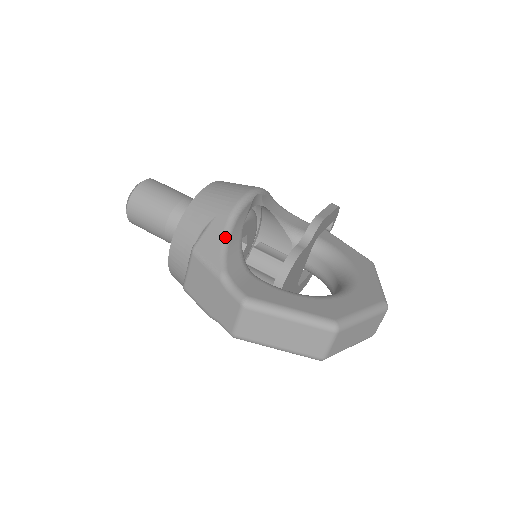
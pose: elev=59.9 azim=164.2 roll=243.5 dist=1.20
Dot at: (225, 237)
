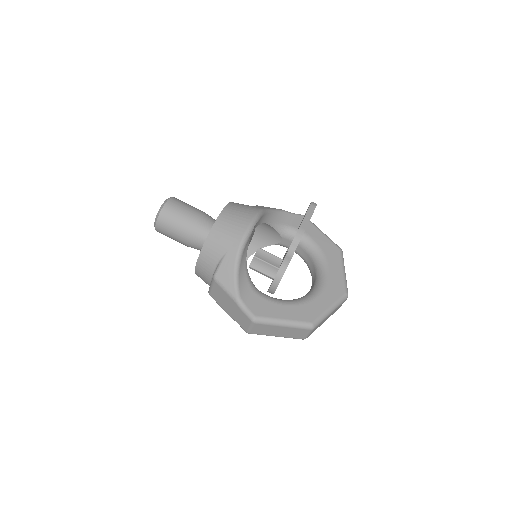
Dot at: (236, 270)
